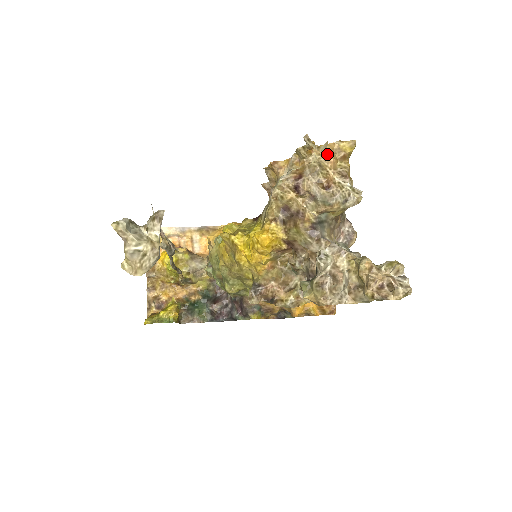
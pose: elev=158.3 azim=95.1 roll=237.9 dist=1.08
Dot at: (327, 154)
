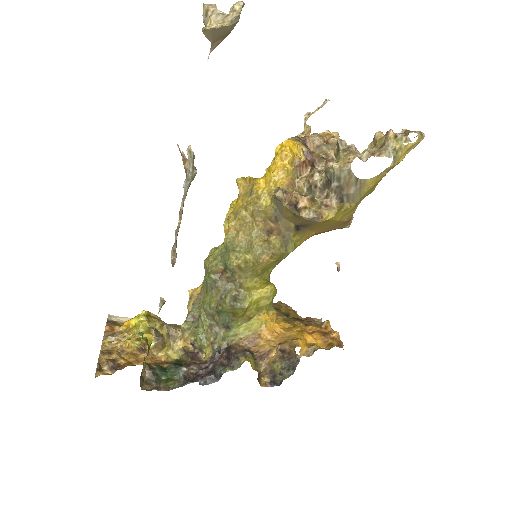
Dot at: (328, 99)
